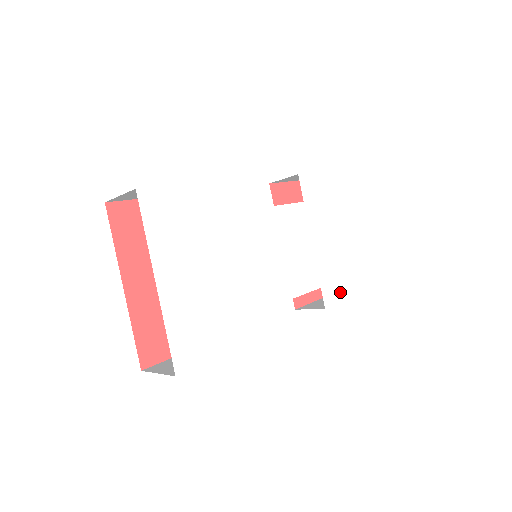
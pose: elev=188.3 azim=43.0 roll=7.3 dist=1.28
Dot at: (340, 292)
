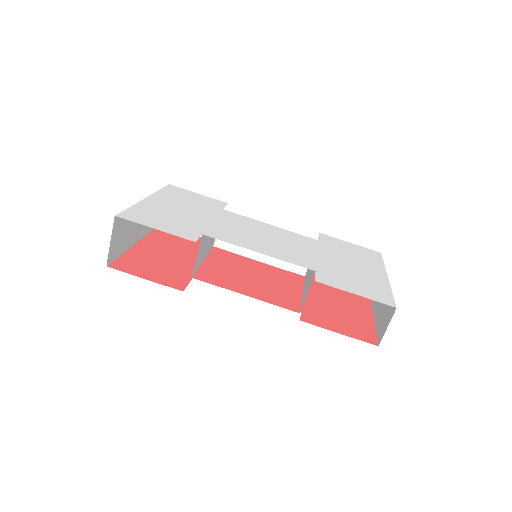
Dot at: (348, 287)
